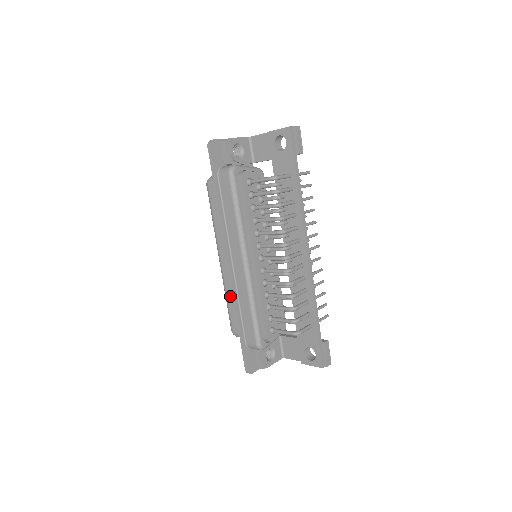
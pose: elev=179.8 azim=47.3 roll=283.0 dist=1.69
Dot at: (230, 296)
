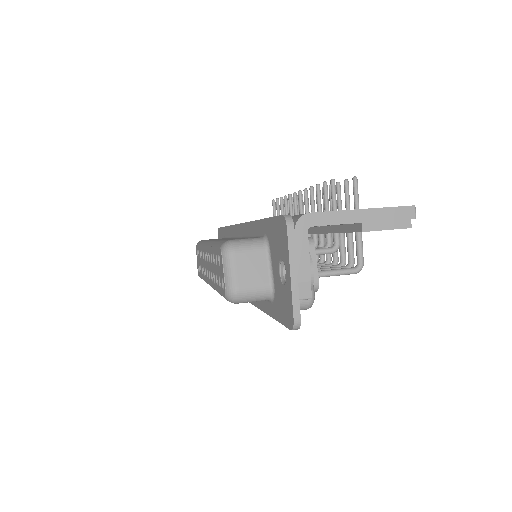
Dot at: occluded
